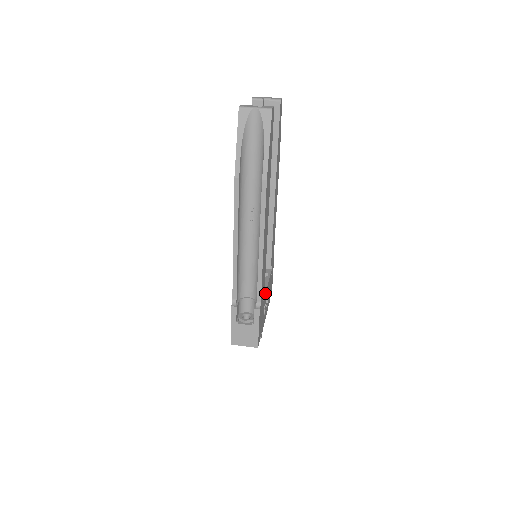
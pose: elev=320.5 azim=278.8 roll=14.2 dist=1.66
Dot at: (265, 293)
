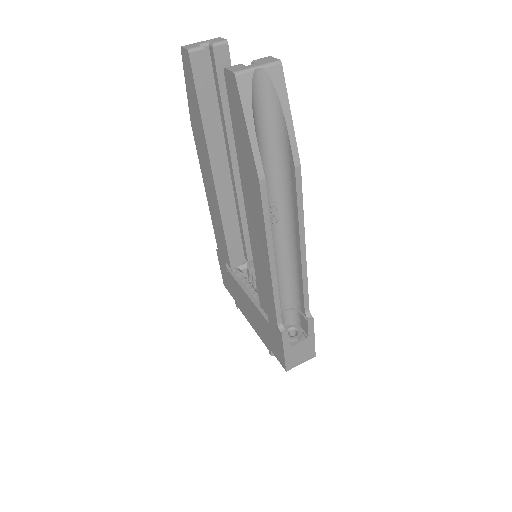
Dot at: occluded
